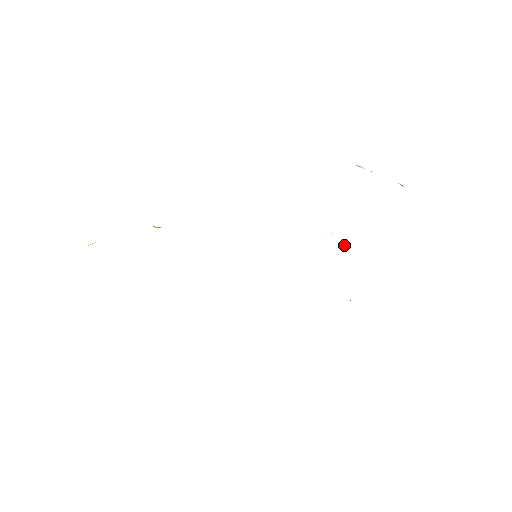
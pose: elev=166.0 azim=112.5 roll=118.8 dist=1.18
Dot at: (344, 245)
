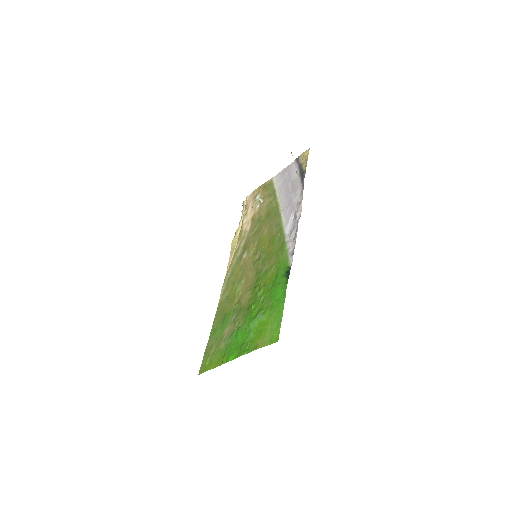
Dot at: (259, 199)
